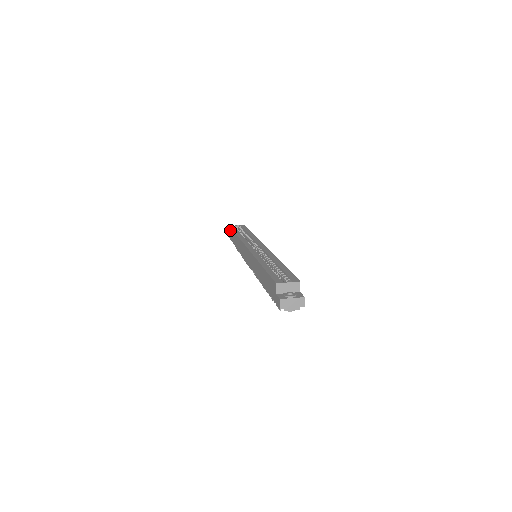
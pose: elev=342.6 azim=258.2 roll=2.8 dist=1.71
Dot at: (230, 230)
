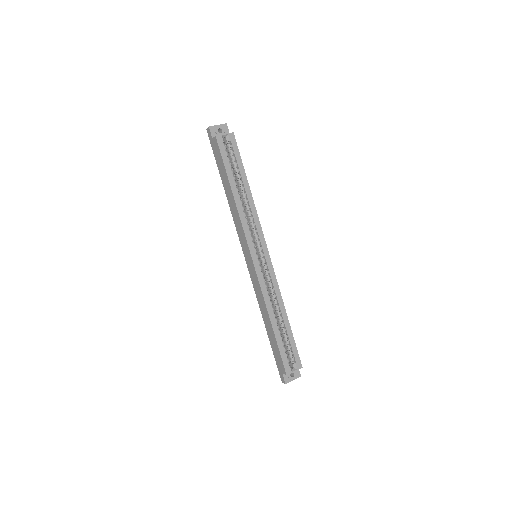
Dot at: (216, 147)
